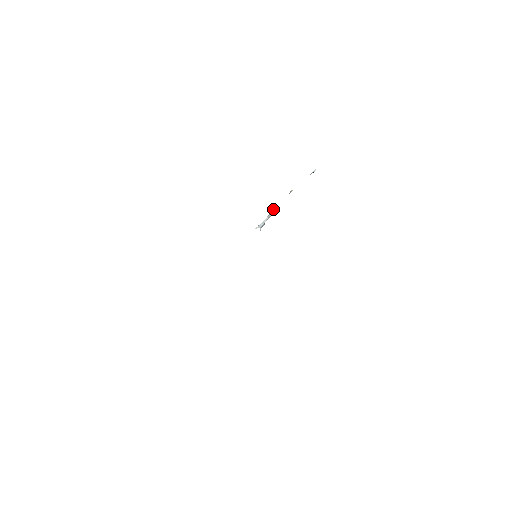
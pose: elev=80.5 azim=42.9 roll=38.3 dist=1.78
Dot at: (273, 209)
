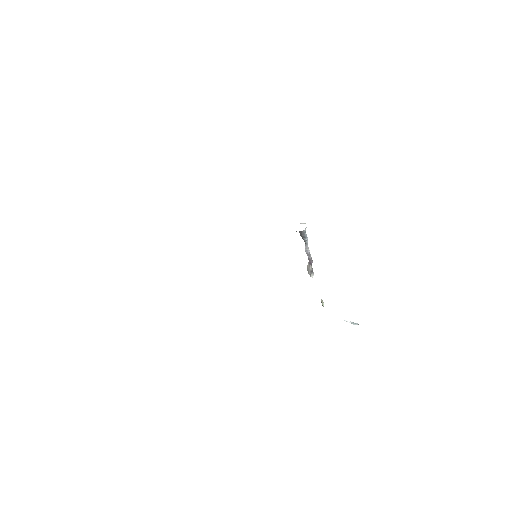
Dot at: (311, 266)
